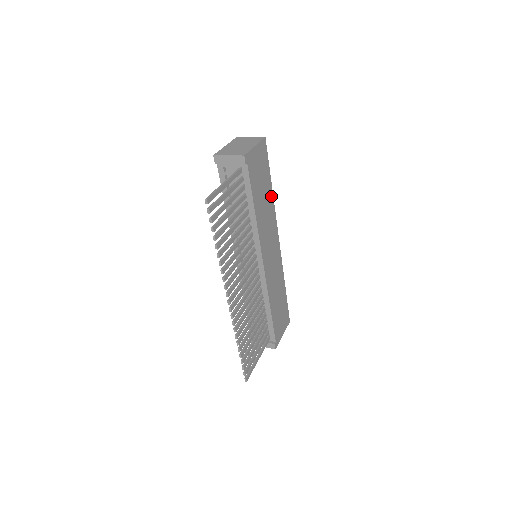
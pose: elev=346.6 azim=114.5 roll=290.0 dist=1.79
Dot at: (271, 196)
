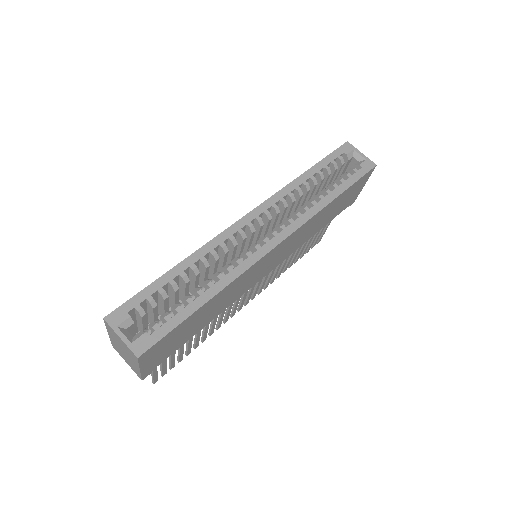
Dot at: (216, 296)
